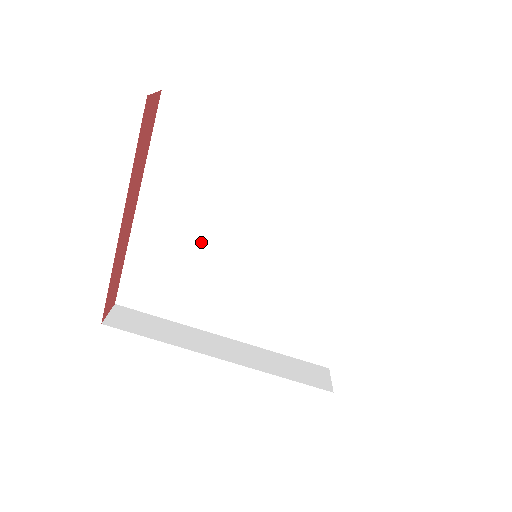
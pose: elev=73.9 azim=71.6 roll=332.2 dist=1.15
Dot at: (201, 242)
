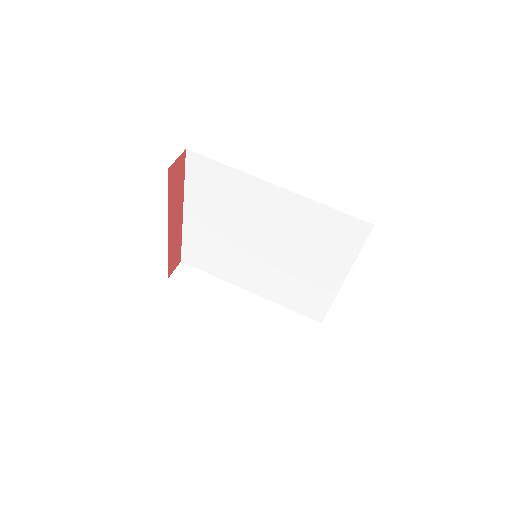
Dot at: (226, 237)
